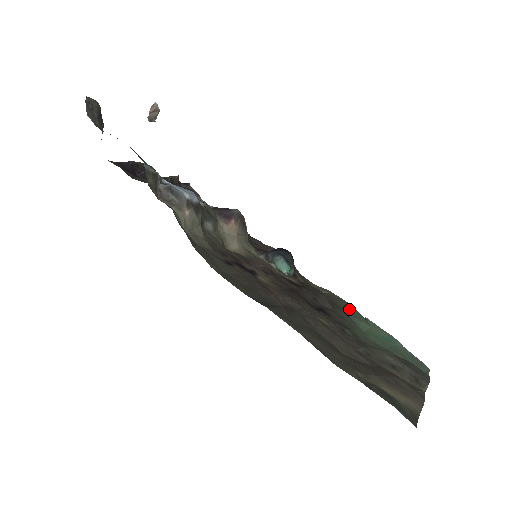
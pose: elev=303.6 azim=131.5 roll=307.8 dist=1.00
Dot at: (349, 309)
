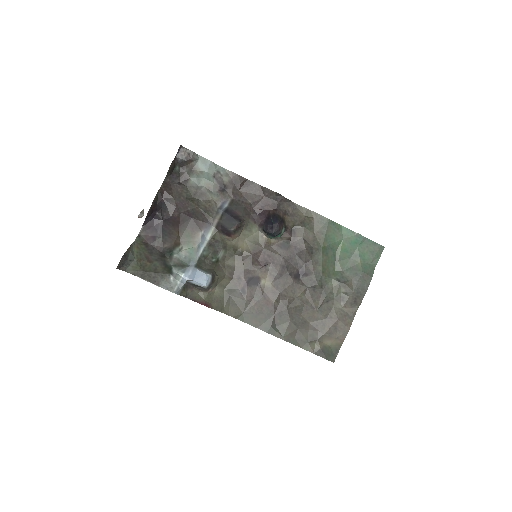
Dot at: (327, 234)
